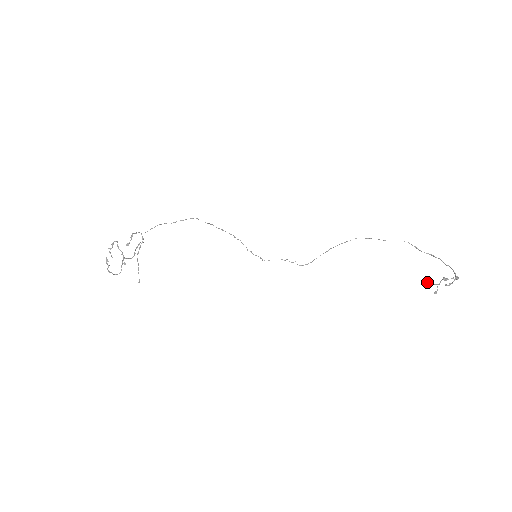
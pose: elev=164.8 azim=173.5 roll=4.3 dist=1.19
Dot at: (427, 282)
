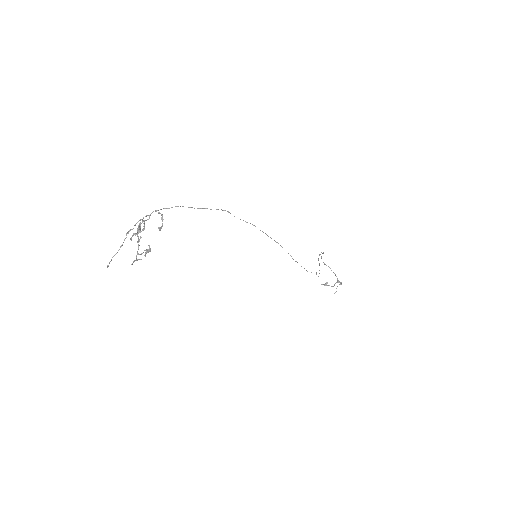
Dot at: (326, 284)
